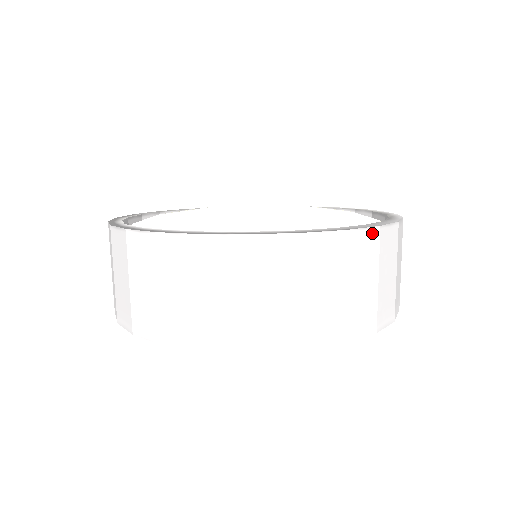
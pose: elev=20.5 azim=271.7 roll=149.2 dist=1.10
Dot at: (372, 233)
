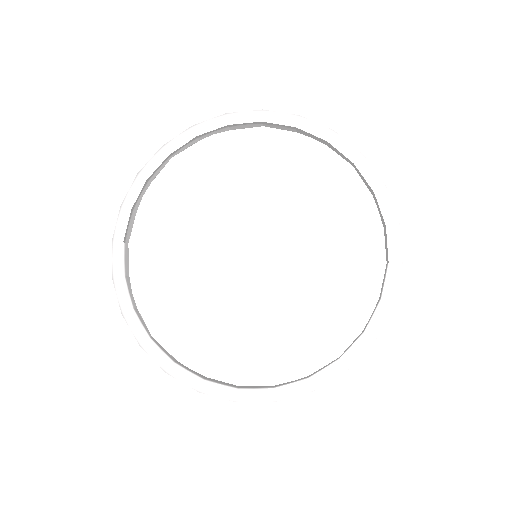
Dot at: (339, 374)
